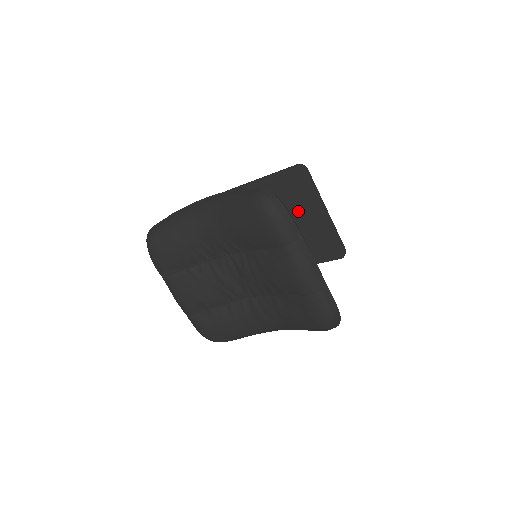
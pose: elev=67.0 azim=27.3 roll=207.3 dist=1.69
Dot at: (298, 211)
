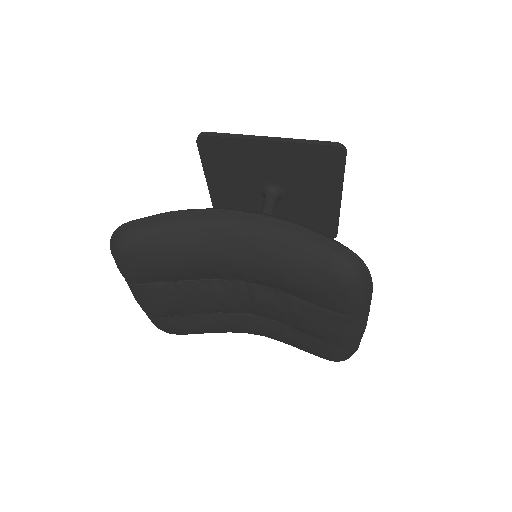
Dot at: (305, 188)
